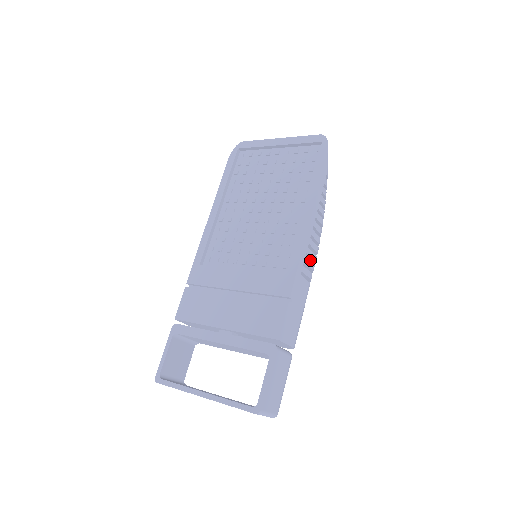
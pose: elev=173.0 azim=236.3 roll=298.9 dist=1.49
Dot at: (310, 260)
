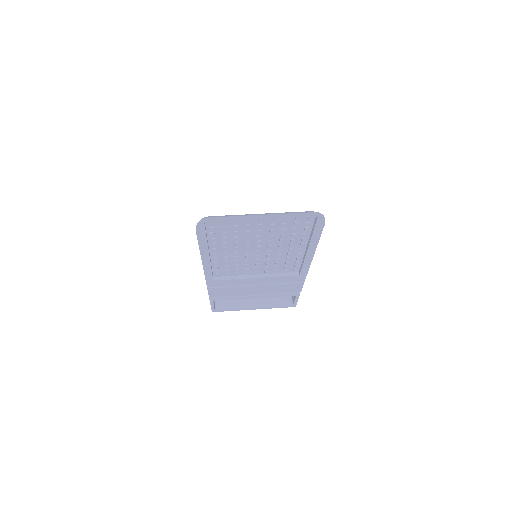
Dot at: occluded
